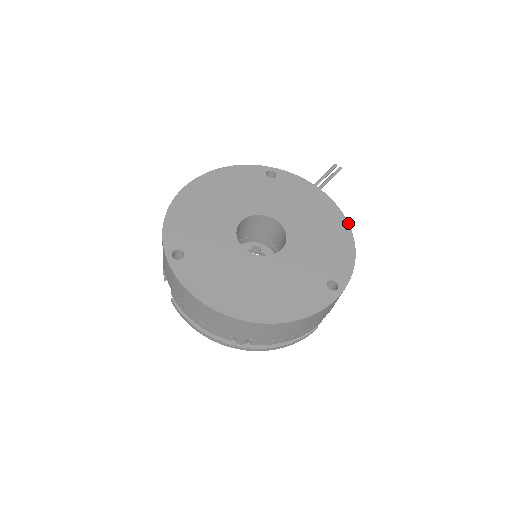
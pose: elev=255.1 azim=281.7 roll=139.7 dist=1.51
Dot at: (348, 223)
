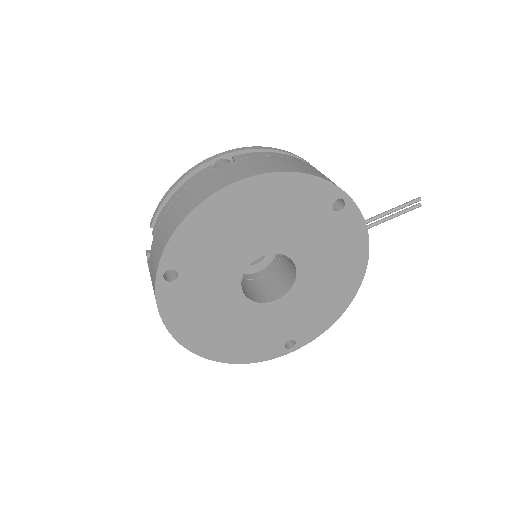
Dot at: occluded
